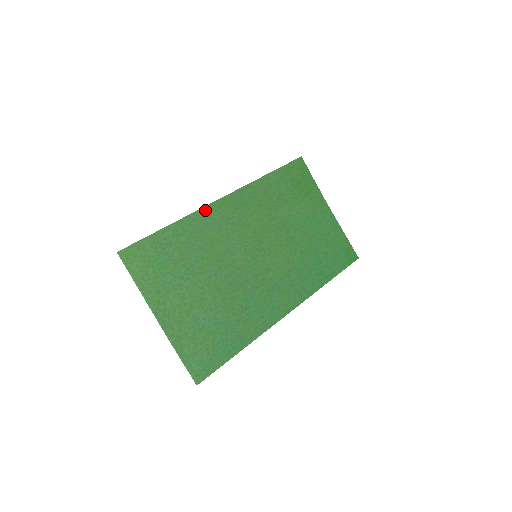
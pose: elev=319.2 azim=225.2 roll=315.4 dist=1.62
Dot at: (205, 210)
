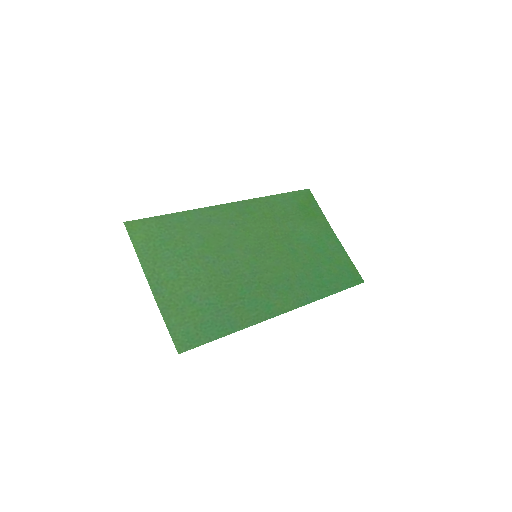
Dot at: (211, 209)
